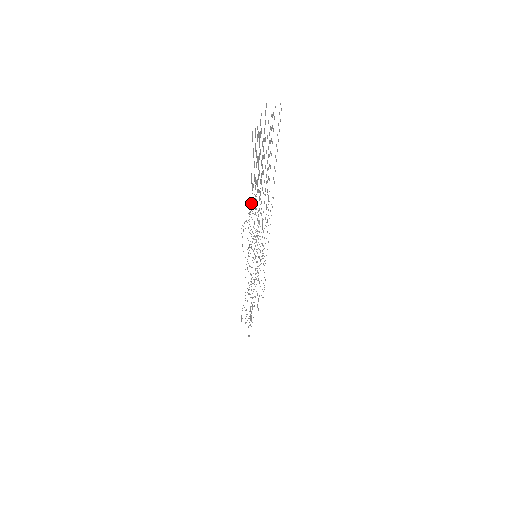
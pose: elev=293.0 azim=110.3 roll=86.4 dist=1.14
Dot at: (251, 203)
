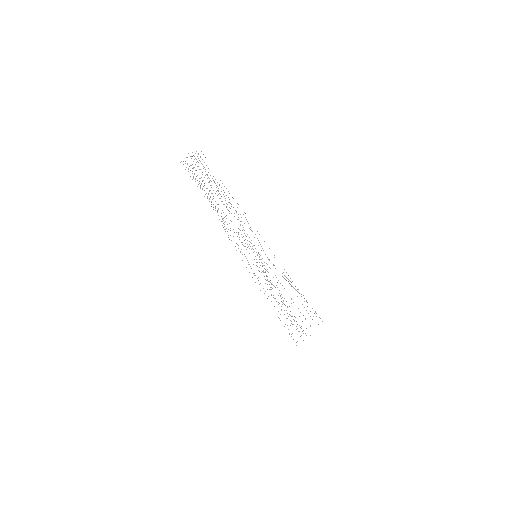
Dot at: (215, 207)
